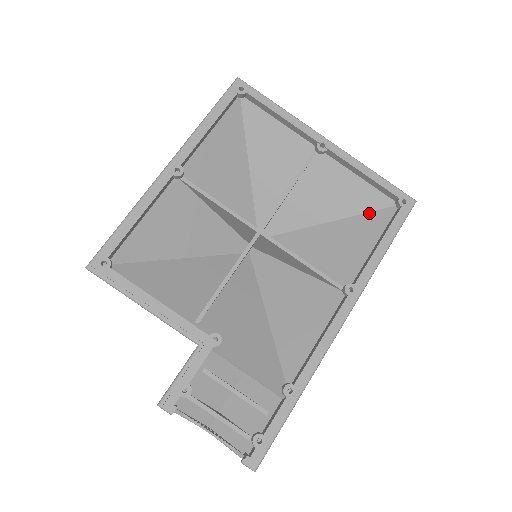
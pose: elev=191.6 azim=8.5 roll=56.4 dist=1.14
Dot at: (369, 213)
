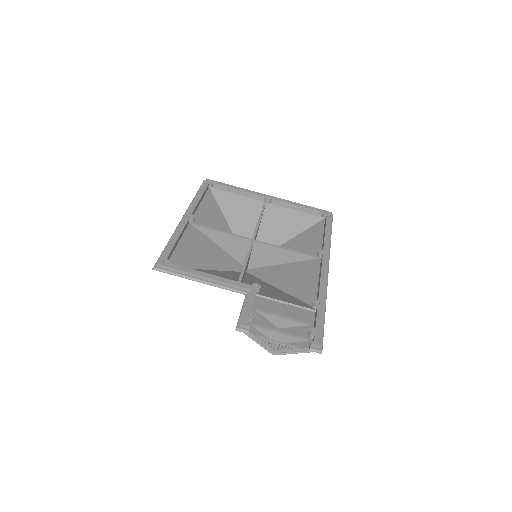
Dot at: (310, 227)
